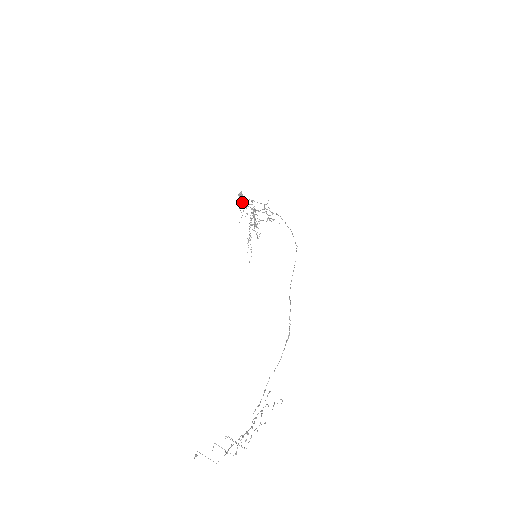
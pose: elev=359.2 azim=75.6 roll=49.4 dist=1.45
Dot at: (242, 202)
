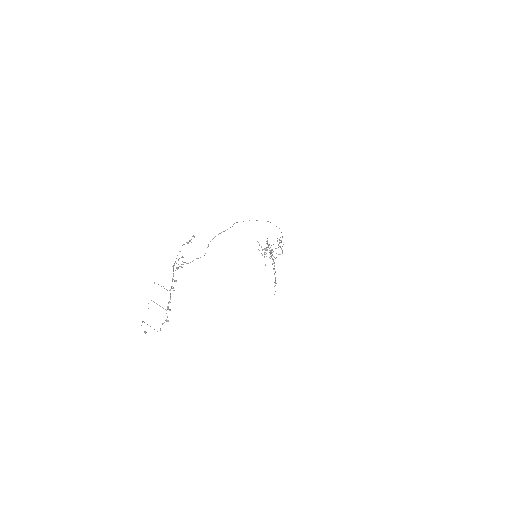
Dot at: (261, 246)
